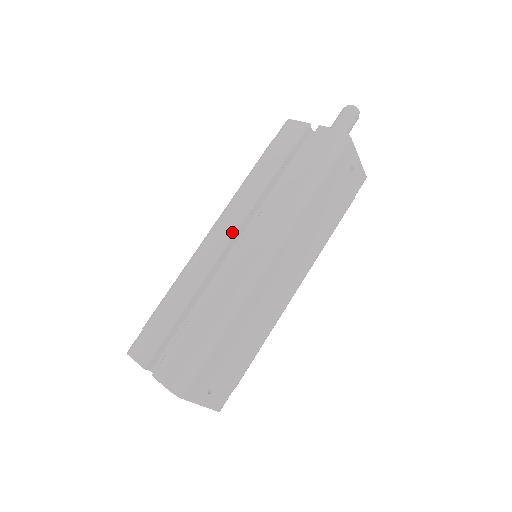
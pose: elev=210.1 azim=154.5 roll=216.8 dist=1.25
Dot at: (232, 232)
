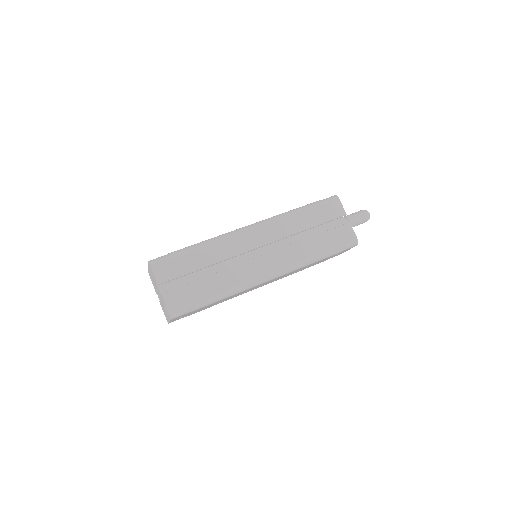
Dot at: (262, 243)
